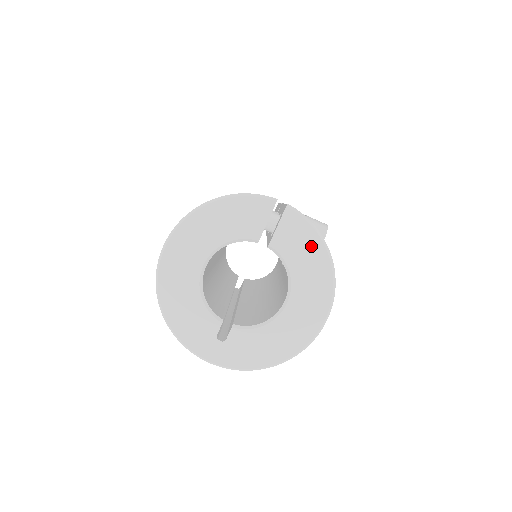
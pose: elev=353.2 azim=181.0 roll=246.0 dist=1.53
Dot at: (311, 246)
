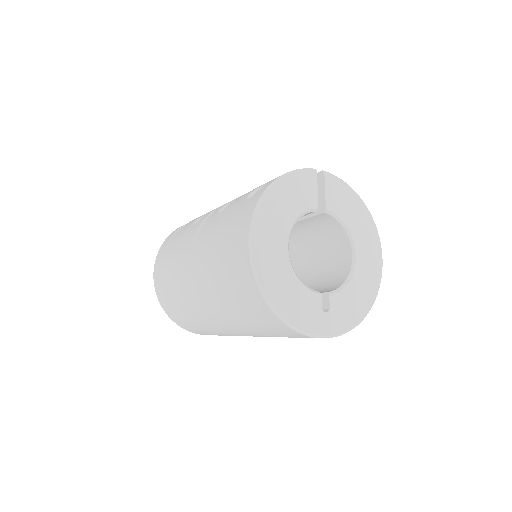
Dot at: (352, 200)
